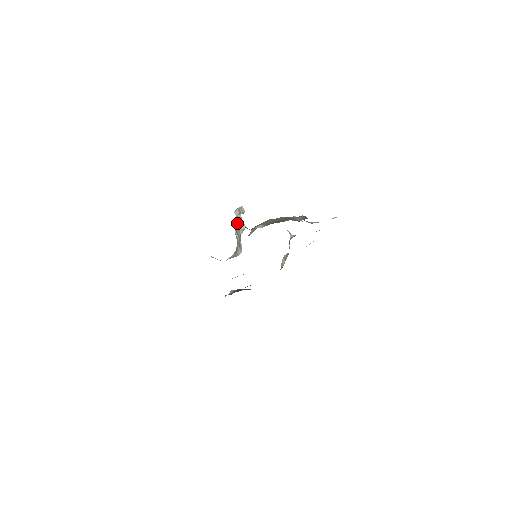
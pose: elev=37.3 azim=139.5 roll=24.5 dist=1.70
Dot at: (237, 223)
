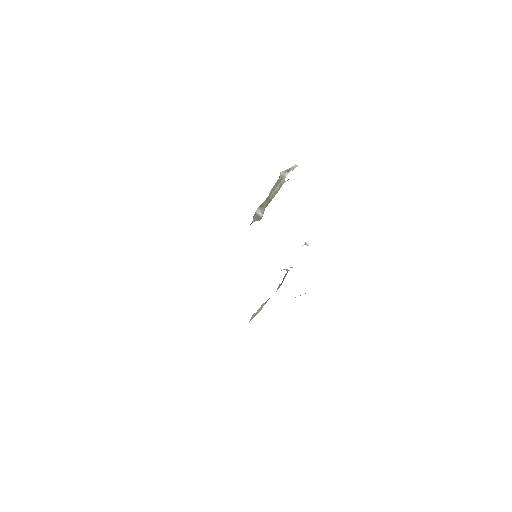
Dot at: (277, 184)
